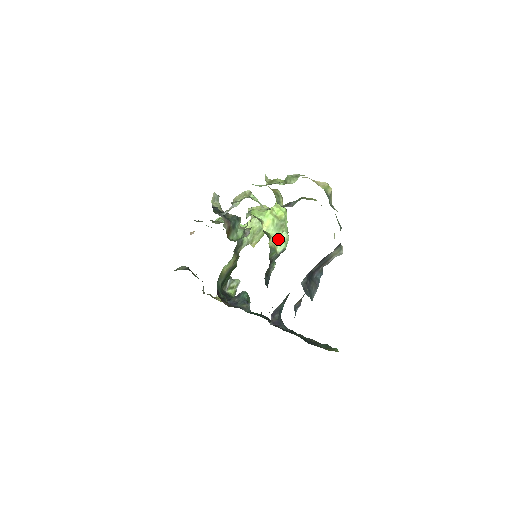
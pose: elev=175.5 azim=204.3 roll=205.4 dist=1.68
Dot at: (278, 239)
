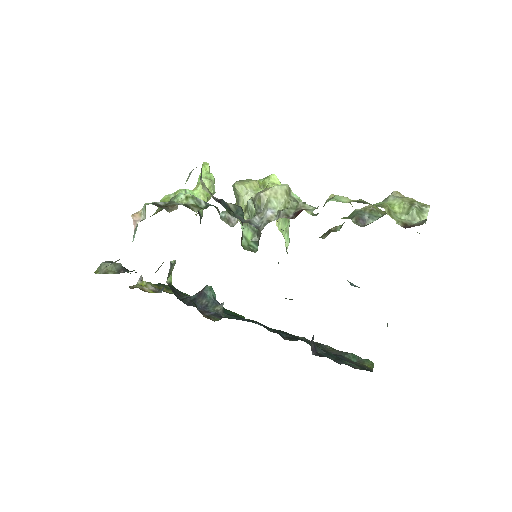
Dot at: (285, 233)
